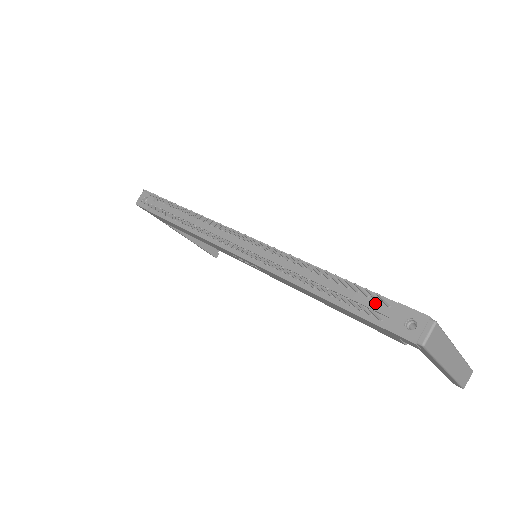
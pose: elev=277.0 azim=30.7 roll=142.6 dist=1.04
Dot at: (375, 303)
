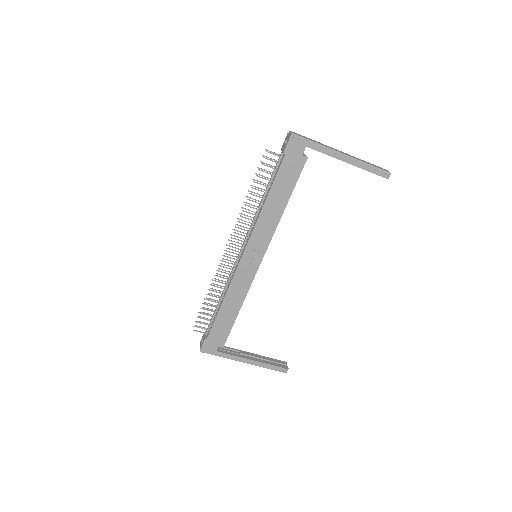
Dot at: occluded
